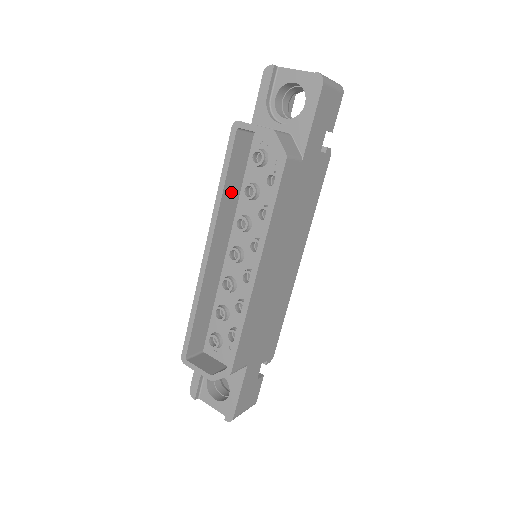
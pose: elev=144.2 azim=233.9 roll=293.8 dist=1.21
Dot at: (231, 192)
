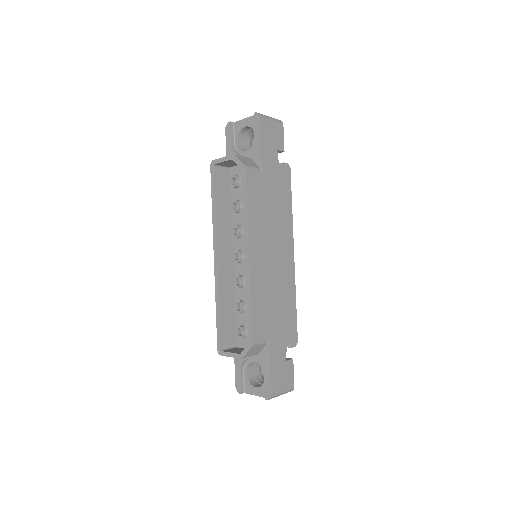
Dot at: (223, 211)
